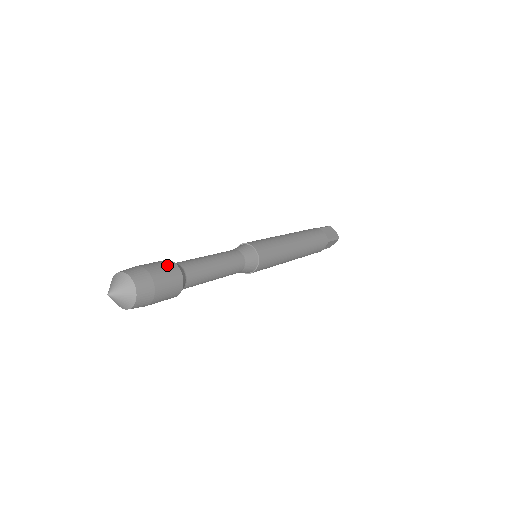
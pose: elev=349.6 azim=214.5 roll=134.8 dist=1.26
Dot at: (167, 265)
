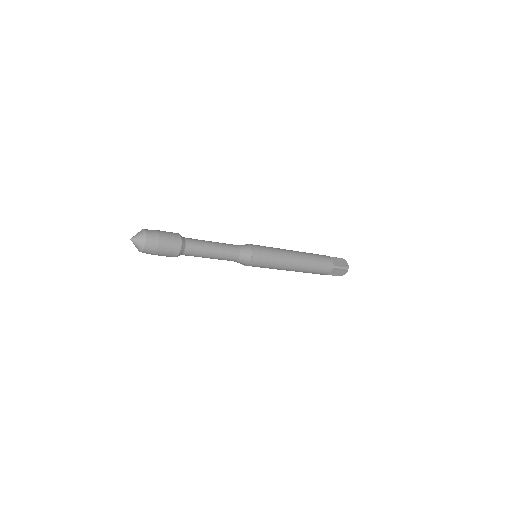
Dot at: (174, 234)
